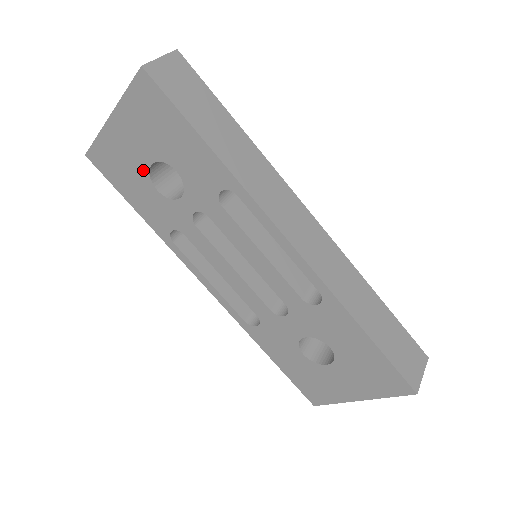
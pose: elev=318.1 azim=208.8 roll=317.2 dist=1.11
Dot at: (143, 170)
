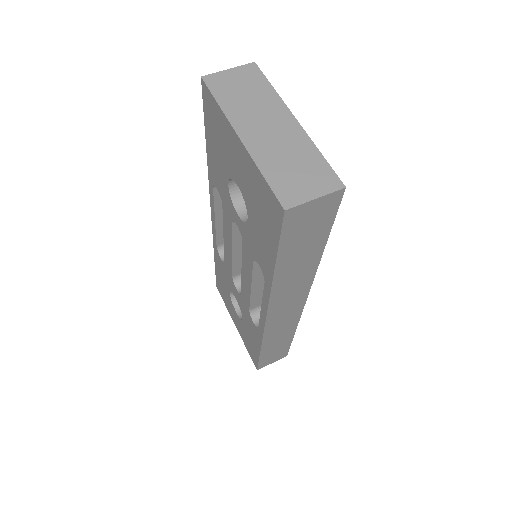
Dot at: (230, 171)
